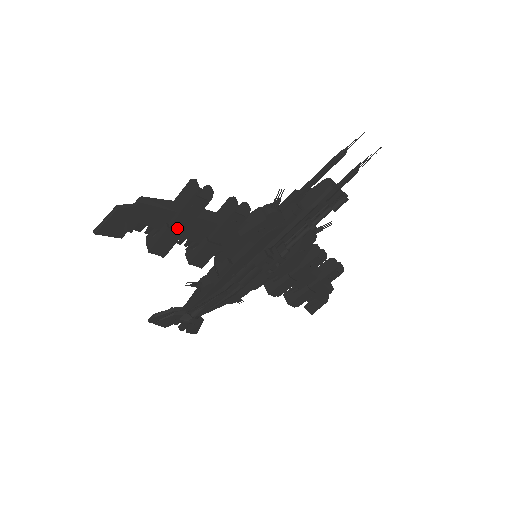
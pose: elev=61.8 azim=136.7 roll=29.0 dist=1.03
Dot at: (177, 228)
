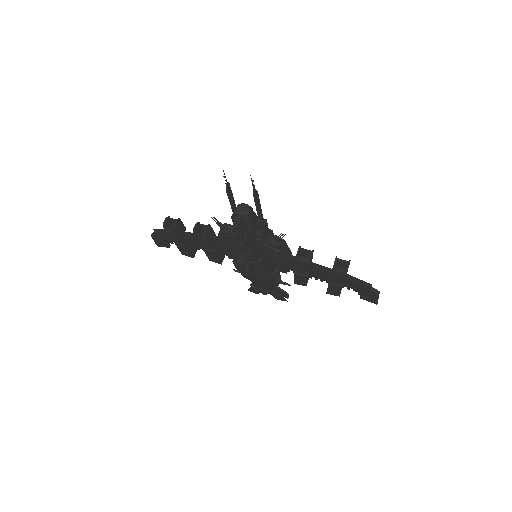
Dot at: (182, 243)
